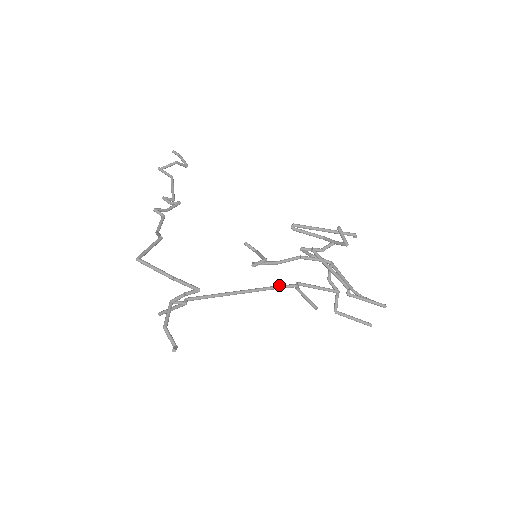
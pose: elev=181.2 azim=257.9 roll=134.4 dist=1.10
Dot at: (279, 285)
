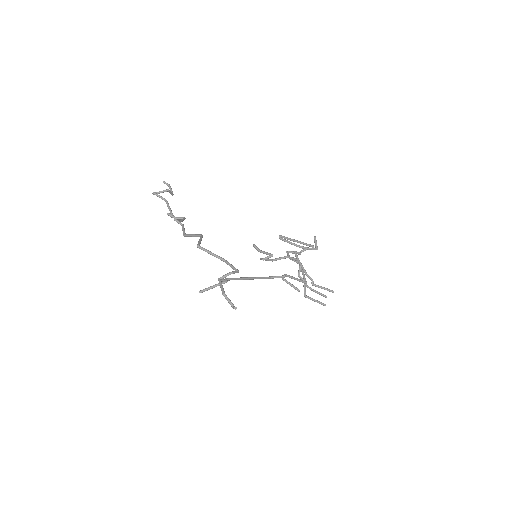
Dot at: (273, 276)
